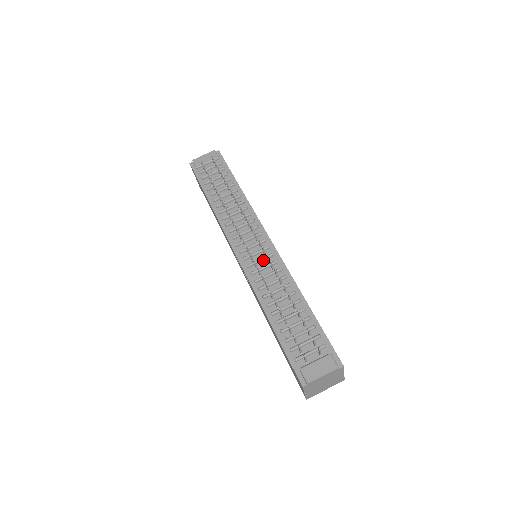
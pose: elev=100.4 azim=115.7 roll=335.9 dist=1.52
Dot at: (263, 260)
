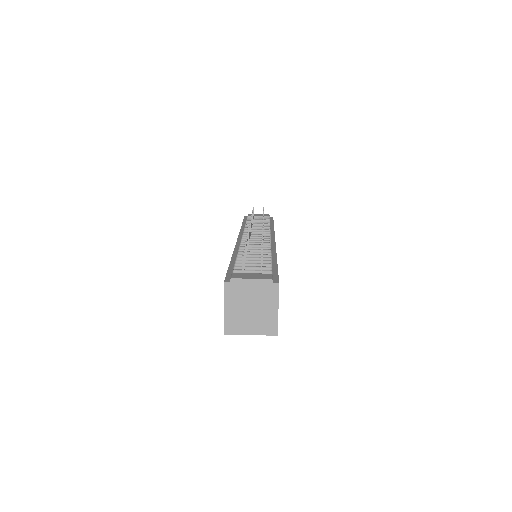
Dot at: occluded
